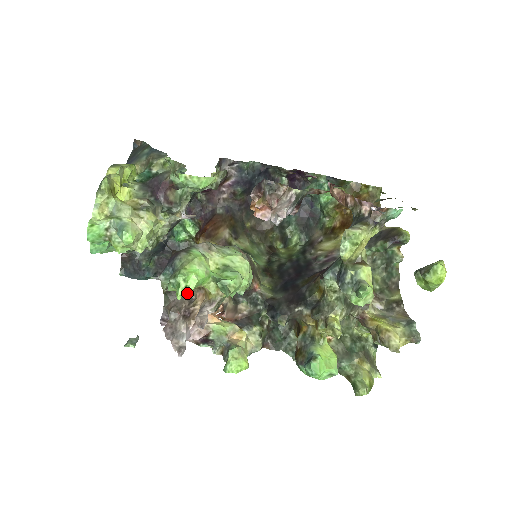
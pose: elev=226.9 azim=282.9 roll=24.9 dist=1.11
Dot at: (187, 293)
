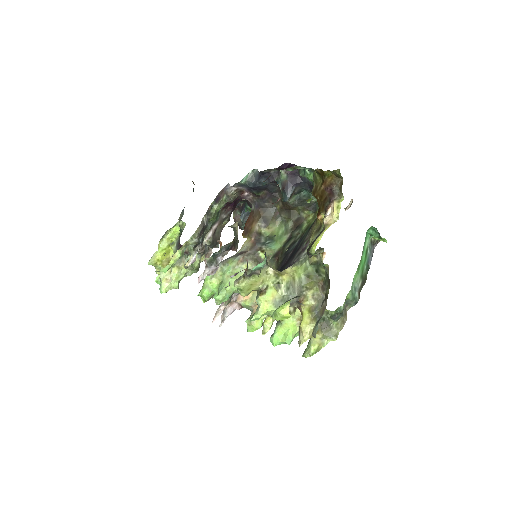
Dot at: occluded
